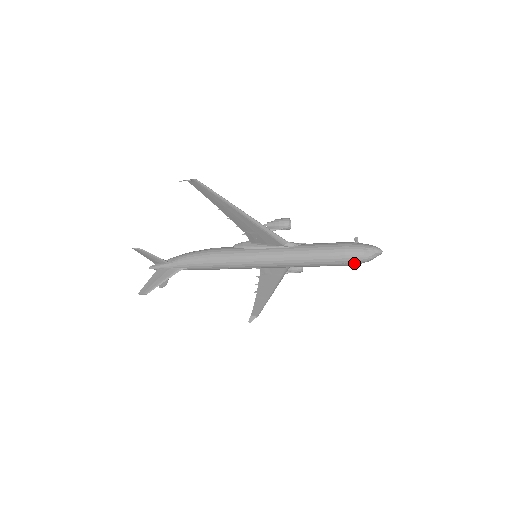
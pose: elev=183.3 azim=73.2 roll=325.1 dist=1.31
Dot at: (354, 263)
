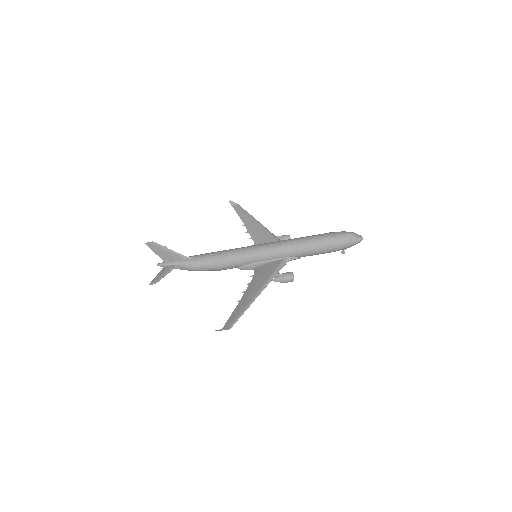
Dot at: (339, 234)
